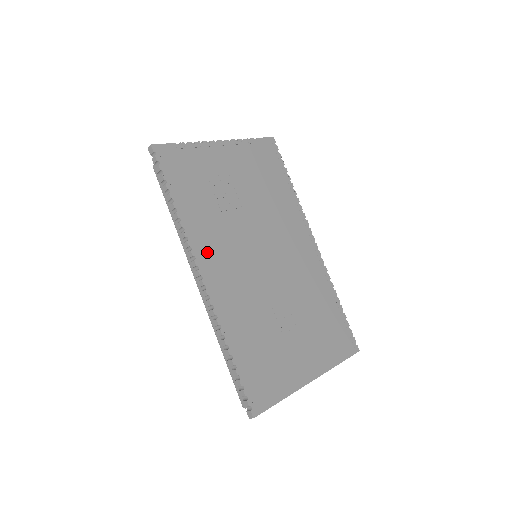
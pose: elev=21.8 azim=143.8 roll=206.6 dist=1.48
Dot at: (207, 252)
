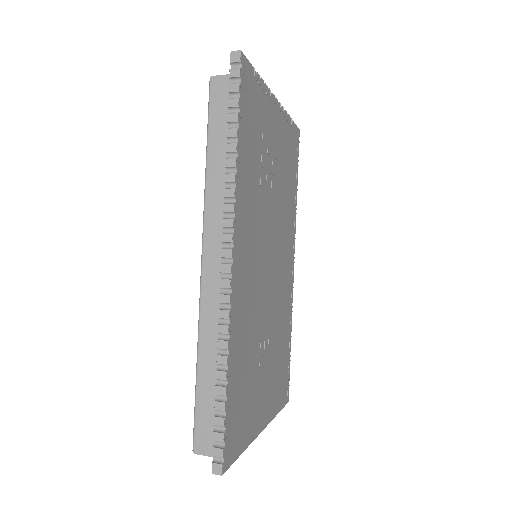
Dot at: (242, 229)
